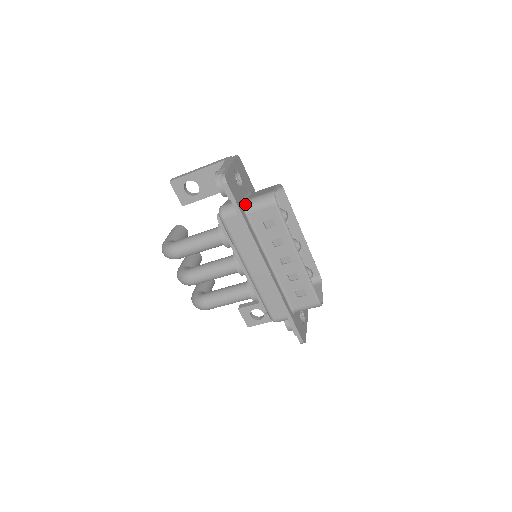
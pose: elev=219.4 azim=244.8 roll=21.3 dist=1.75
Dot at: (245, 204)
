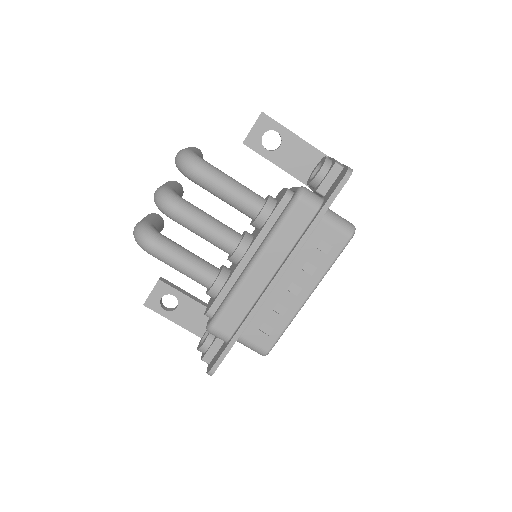
Dot at: occluded
